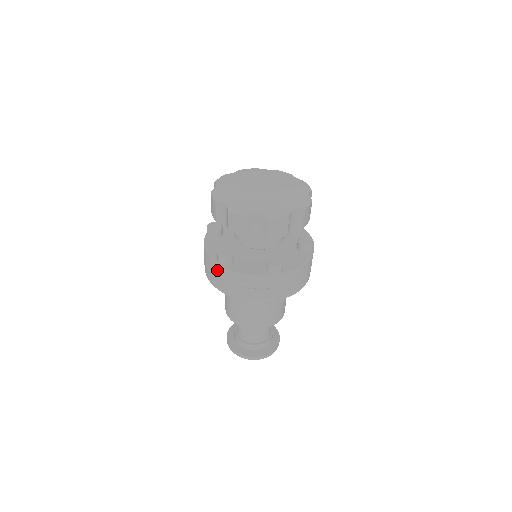
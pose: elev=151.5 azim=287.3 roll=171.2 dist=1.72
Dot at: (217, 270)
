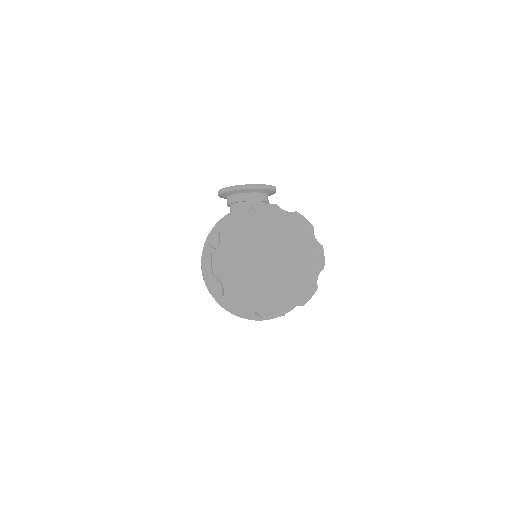
Dot at: occluded
